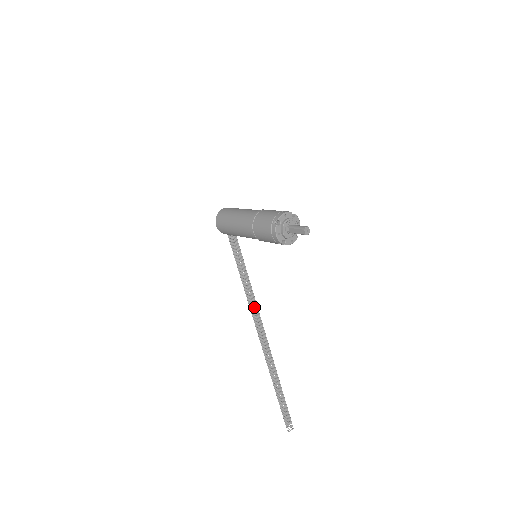
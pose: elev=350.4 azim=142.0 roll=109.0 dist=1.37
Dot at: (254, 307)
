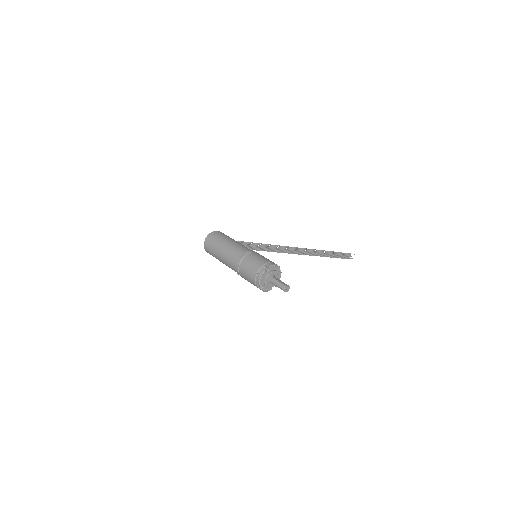
Dot at: (277, 249)
